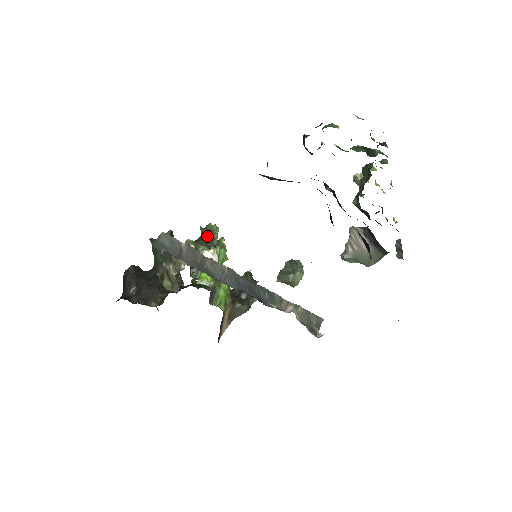
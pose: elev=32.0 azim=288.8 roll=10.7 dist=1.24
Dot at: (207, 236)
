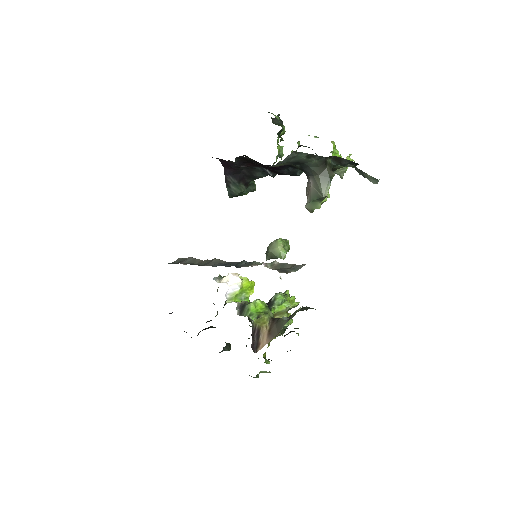
Dot at: occluded
